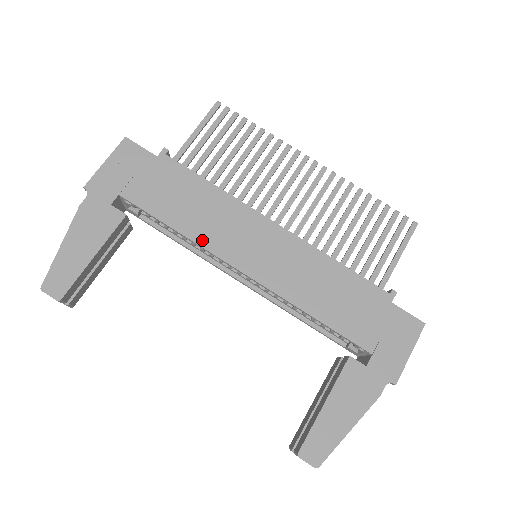
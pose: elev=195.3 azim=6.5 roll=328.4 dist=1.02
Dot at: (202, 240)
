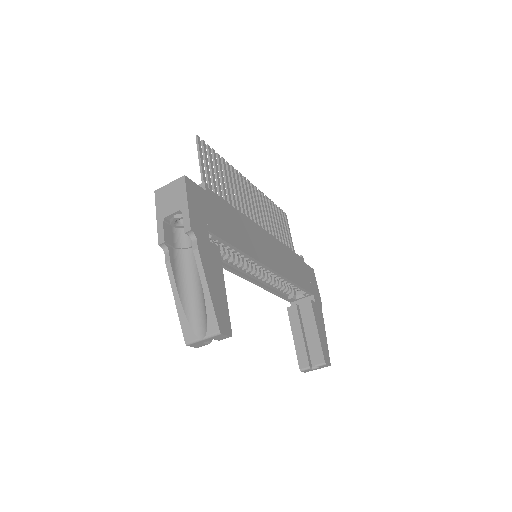
Dot at: (251, 253)
